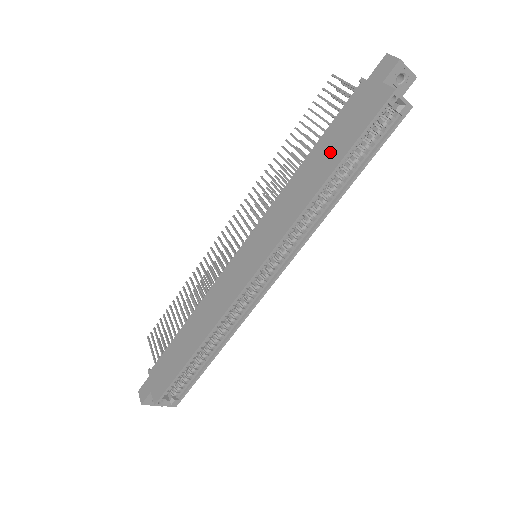
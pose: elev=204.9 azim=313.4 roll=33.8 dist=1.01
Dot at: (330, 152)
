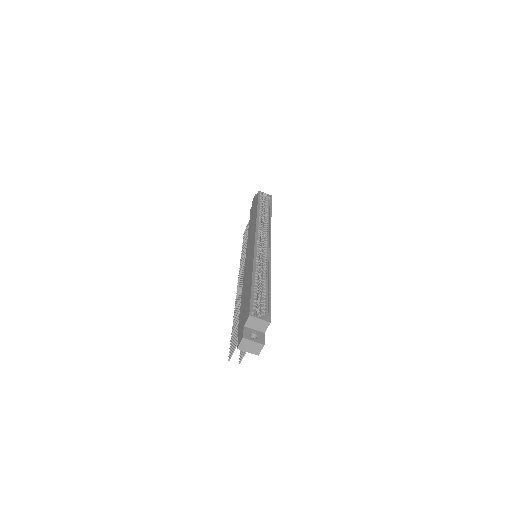
Dot at: occluded
